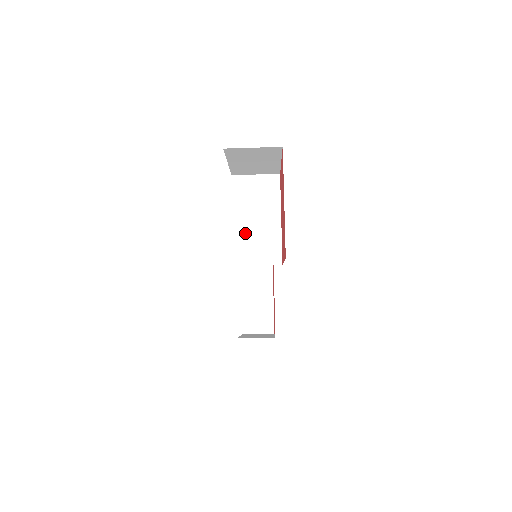
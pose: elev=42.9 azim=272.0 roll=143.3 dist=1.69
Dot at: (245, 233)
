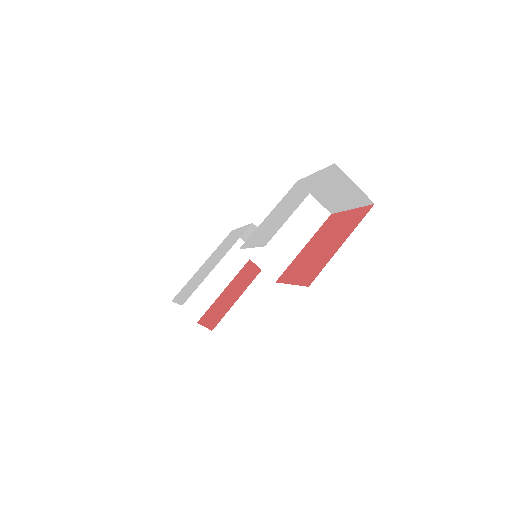
Dot at: occluded
